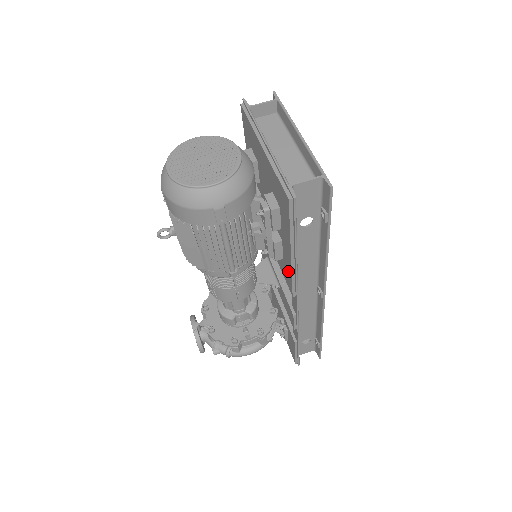
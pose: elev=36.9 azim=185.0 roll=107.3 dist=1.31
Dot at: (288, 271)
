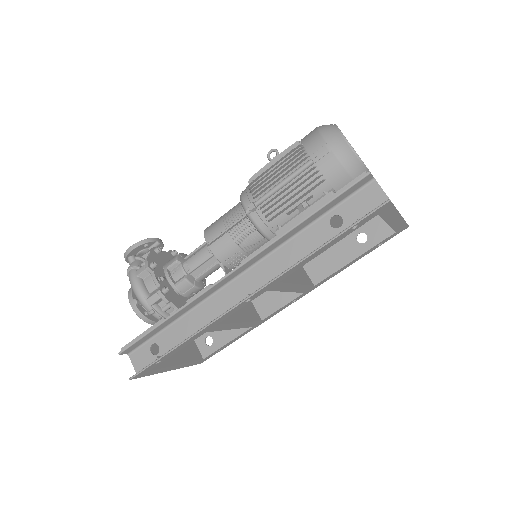
Dot at: occluded
